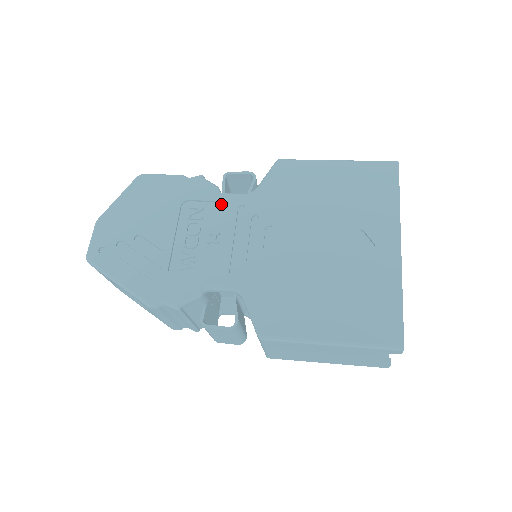
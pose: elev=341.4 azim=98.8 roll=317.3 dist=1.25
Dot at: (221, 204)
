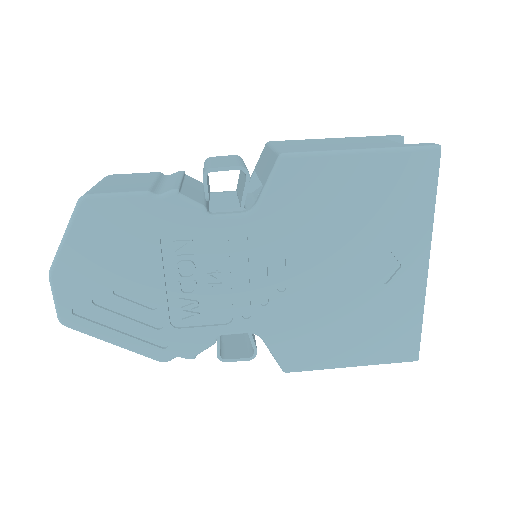
Dot at: (214, 232)
